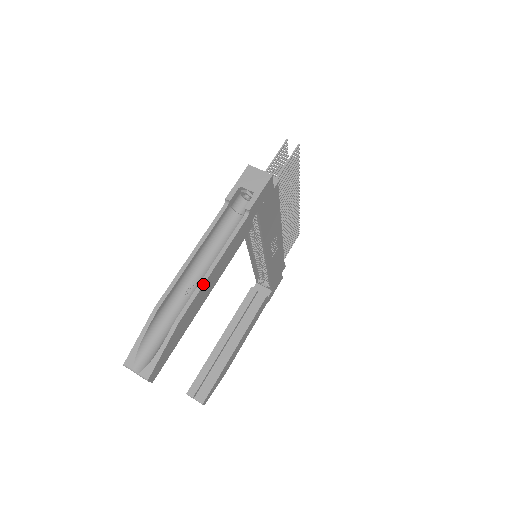
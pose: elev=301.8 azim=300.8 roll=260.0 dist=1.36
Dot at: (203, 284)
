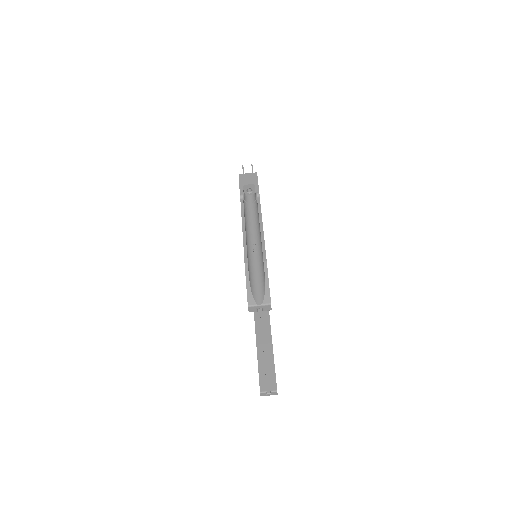
Dot at: occluded
